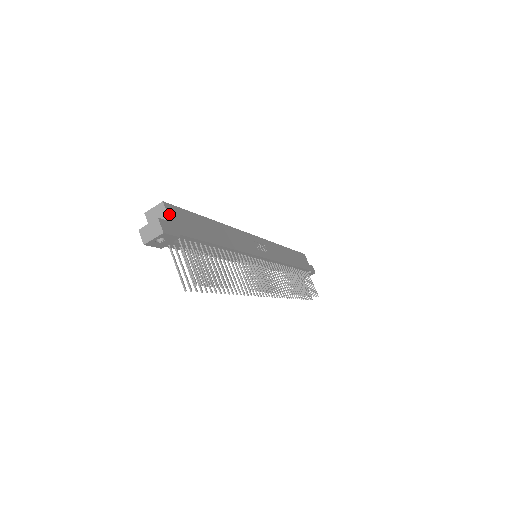
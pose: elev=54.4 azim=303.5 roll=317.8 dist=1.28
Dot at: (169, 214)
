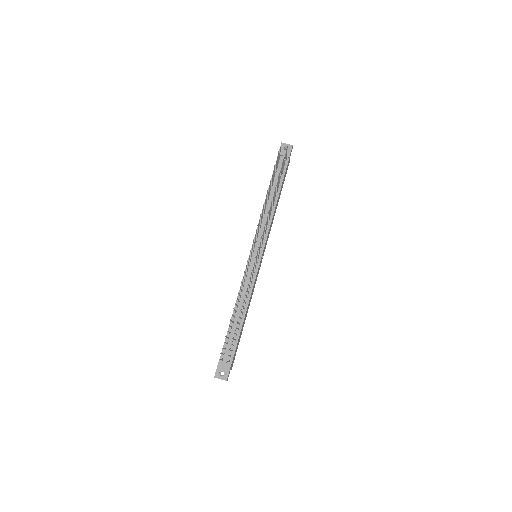
Dot at: occluded
